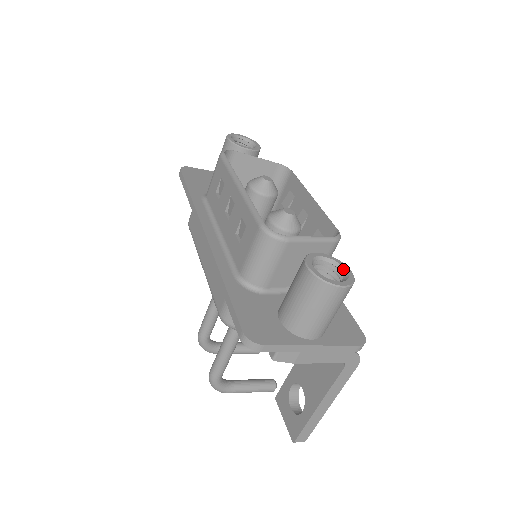
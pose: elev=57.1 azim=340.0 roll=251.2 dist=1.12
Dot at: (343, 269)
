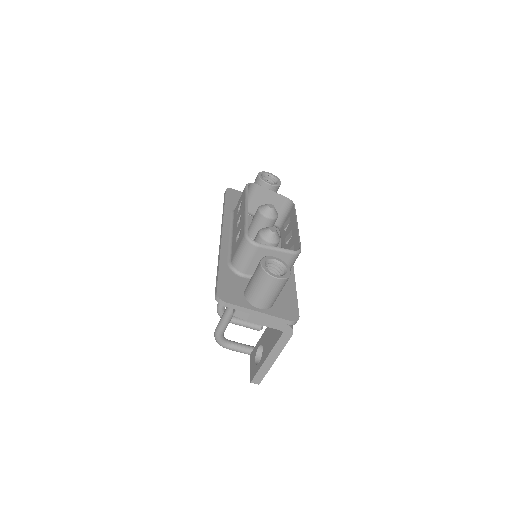
Dot at: (286, 269)
